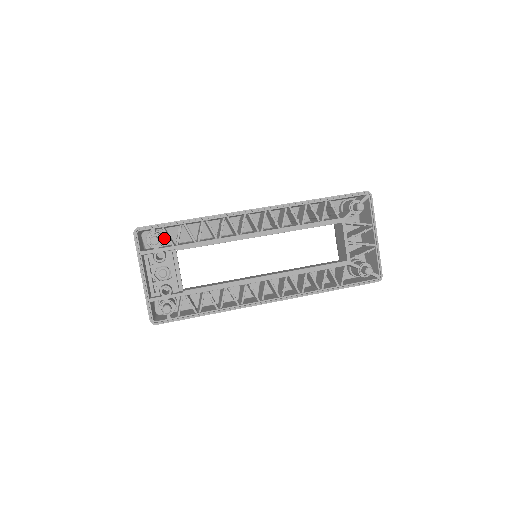
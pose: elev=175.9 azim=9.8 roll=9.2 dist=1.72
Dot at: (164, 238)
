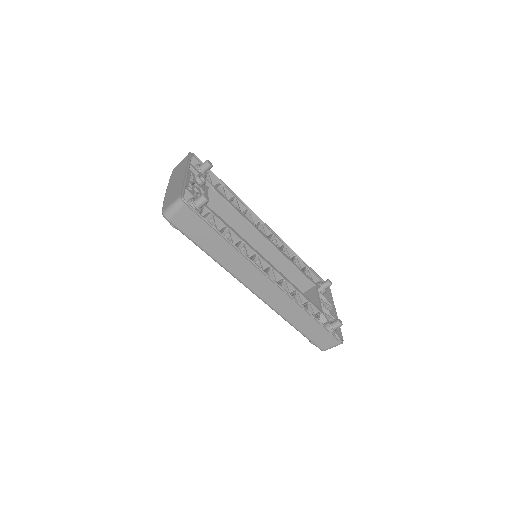
Dot at: occluded
